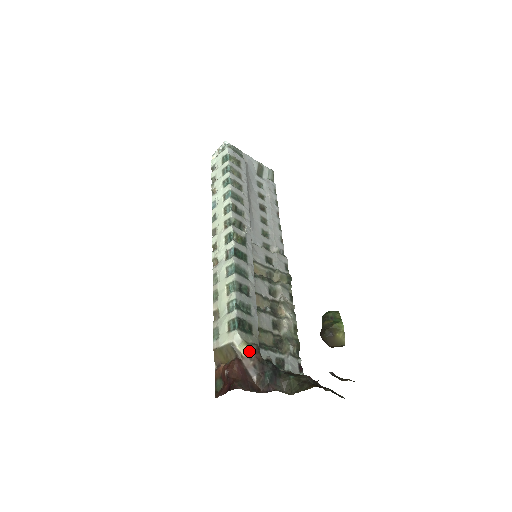
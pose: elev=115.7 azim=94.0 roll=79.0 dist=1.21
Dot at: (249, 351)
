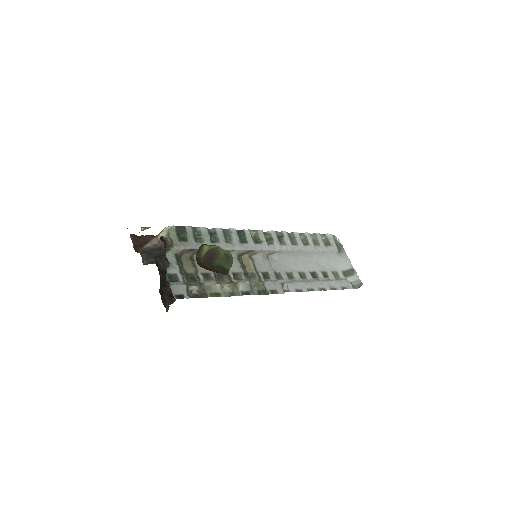
Dot at: occluded
